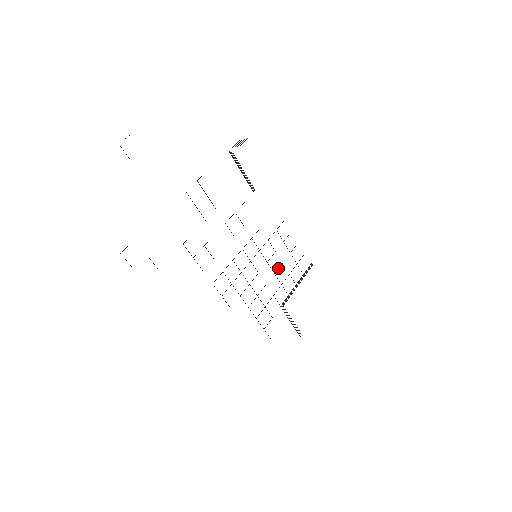
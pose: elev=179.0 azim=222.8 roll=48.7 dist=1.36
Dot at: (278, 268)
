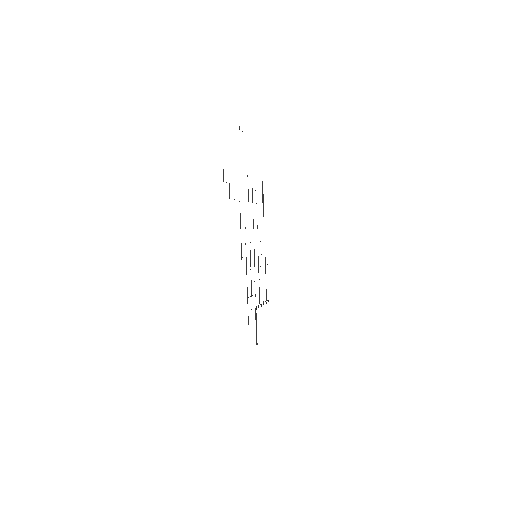
Dot at: occluded
